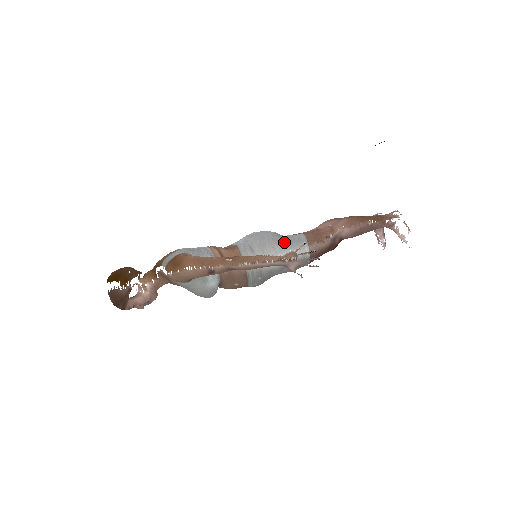
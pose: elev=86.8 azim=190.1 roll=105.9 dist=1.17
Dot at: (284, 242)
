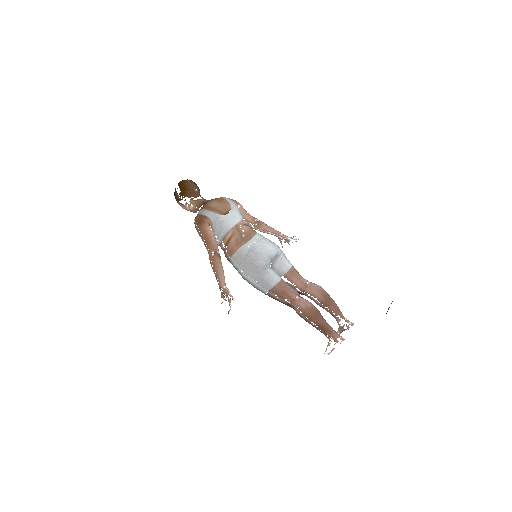
Dot at: (258, 275)
